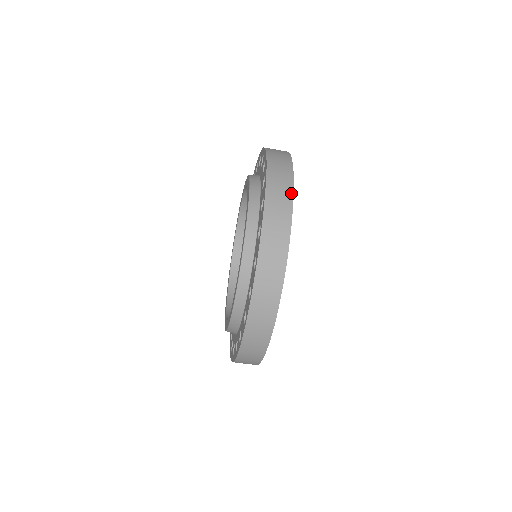
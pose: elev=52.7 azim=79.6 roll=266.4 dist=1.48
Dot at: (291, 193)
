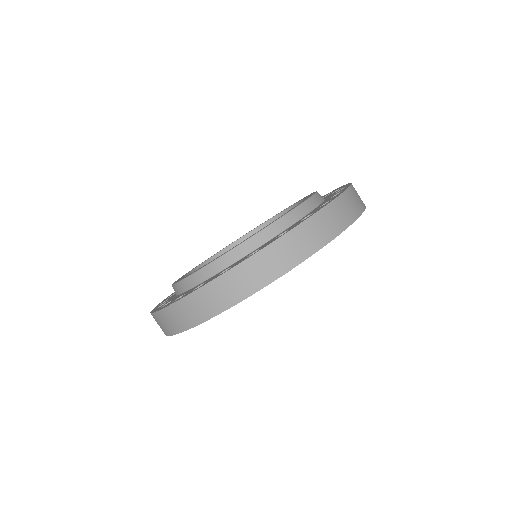
Dot at: occluded
